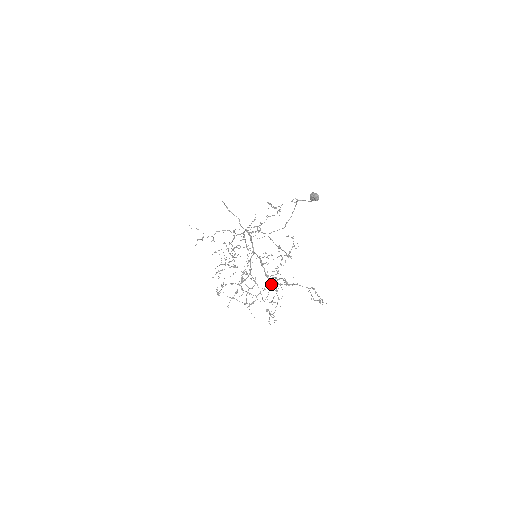
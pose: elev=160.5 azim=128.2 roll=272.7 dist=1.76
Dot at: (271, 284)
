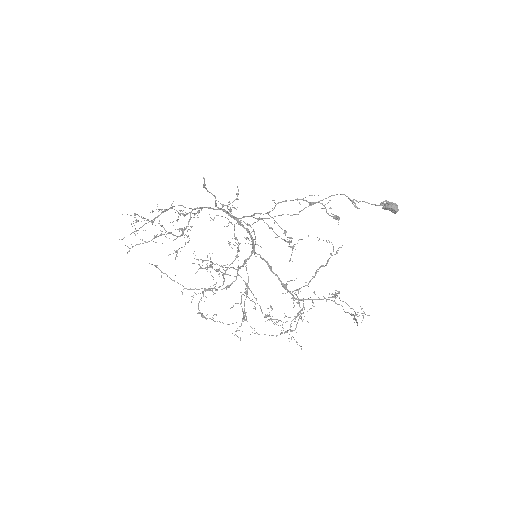
Dot at: (298, 300)
